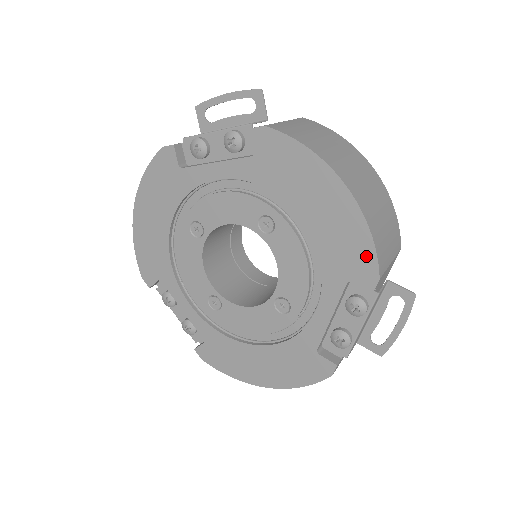
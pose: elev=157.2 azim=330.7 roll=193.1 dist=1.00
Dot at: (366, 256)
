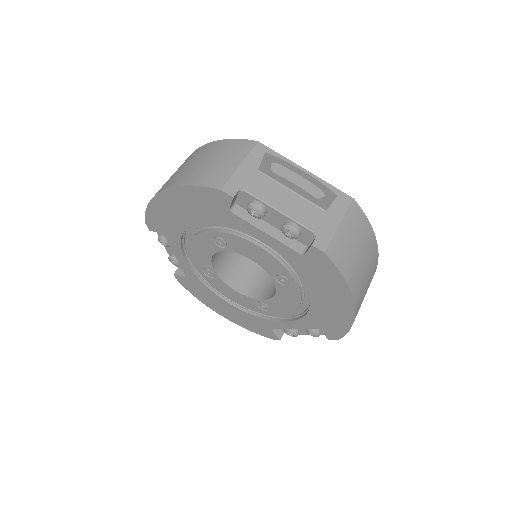
Dot at: (339, 331)
